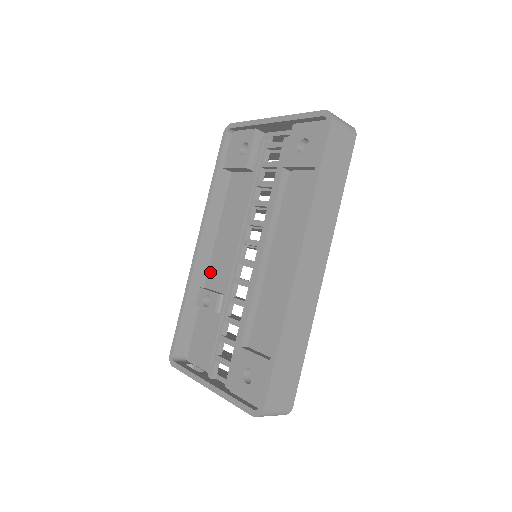
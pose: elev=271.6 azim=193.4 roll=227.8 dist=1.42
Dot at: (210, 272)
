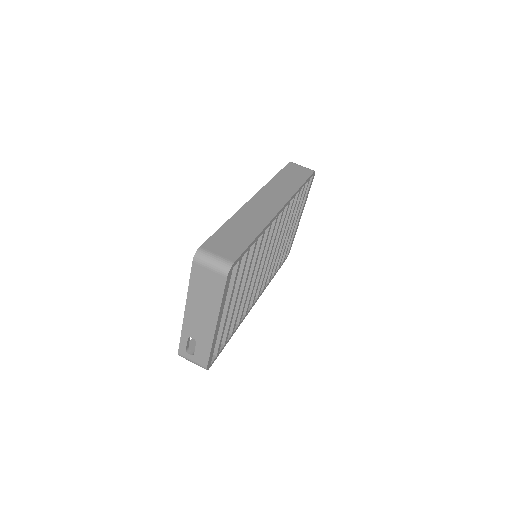
Dot at: occluded
